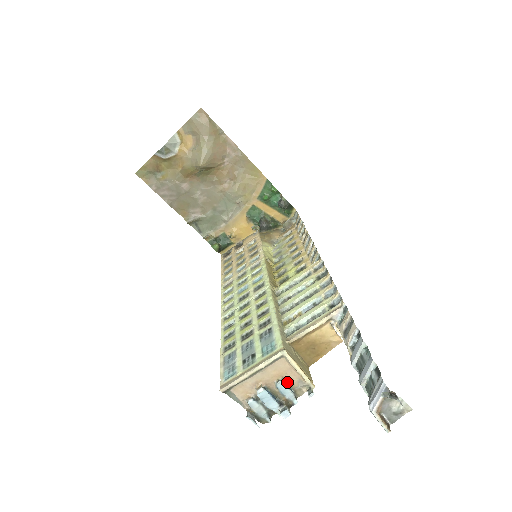
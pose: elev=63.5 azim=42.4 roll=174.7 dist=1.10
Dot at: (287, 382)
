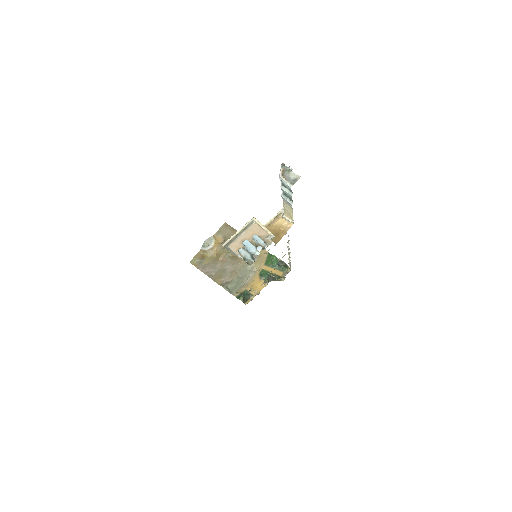
Dot at: (259, 237)
